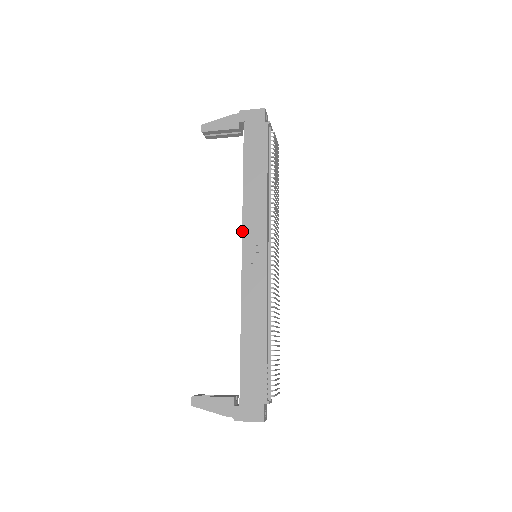
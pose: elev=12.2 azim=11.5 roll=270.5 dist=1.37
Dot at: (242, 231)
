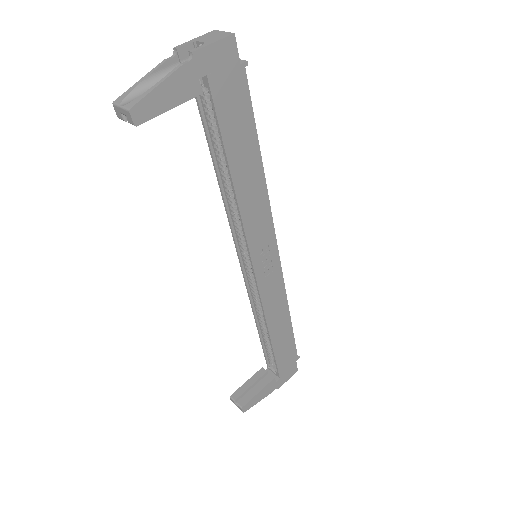
Dot at: (248, 248)
